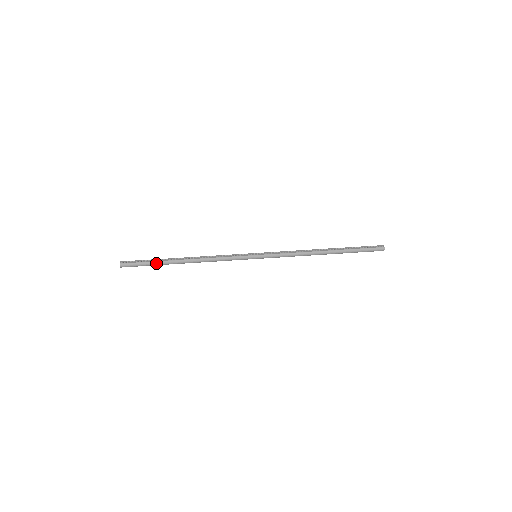
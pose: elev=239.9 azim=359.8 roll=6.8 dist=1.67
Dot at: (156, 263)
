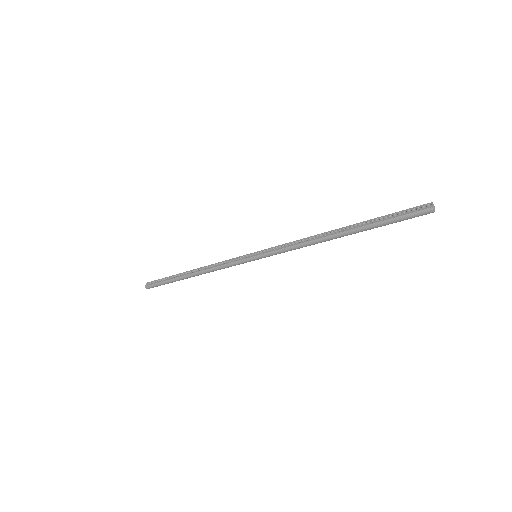
Dot at: (170, 281)
